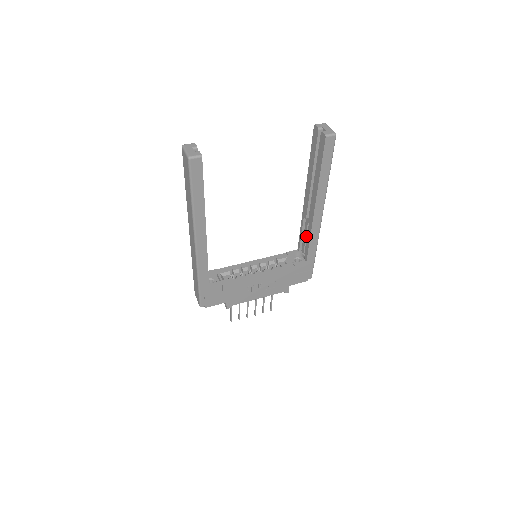
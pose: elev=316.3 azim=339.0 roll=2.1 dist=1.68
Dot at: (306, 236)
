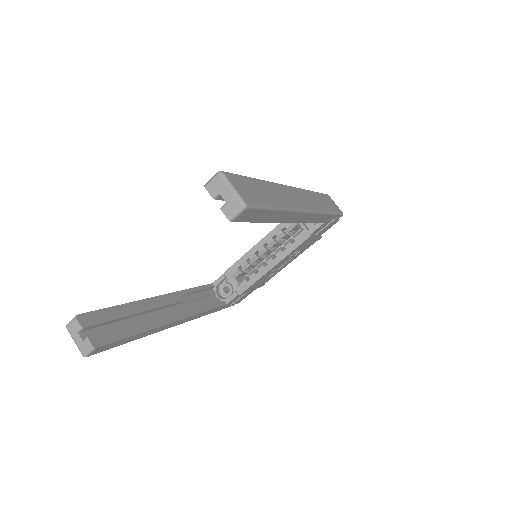
Dot at: occluded
